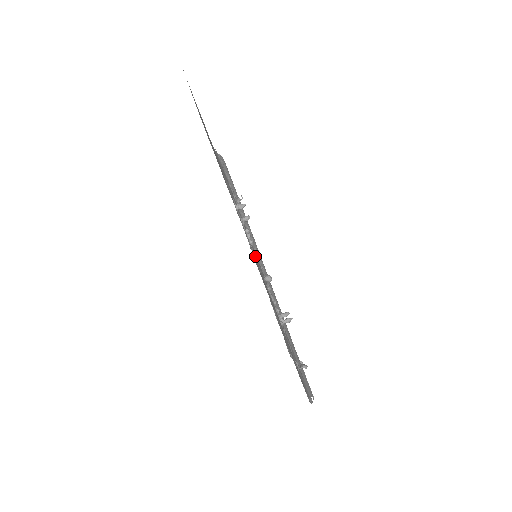
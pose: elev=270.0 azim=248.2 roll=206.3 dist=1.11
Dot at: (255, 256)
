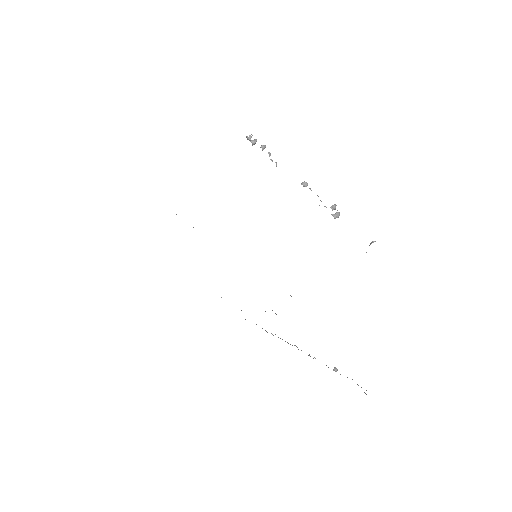
Dot at: occluded
